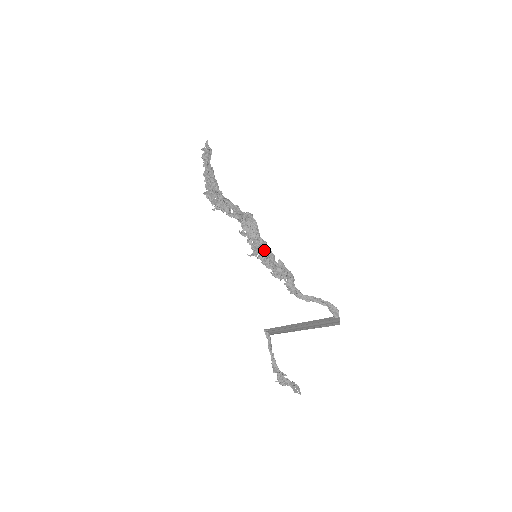
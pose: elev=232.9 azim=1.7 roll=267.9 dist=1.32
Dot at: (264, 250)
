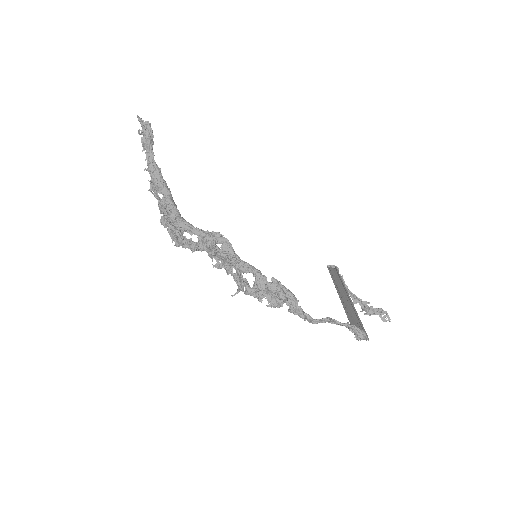
Dot at: (251, 272)
